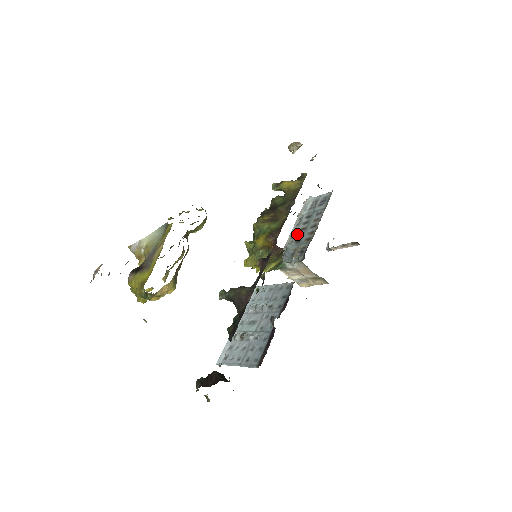
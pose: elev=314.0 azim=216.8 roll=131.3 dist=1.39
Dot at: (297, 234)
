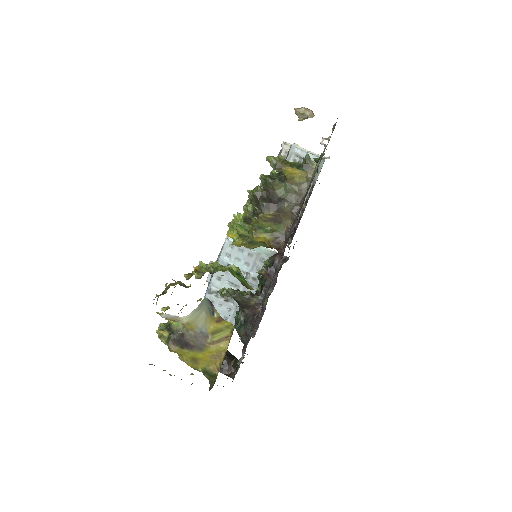
Dot at: occluded
